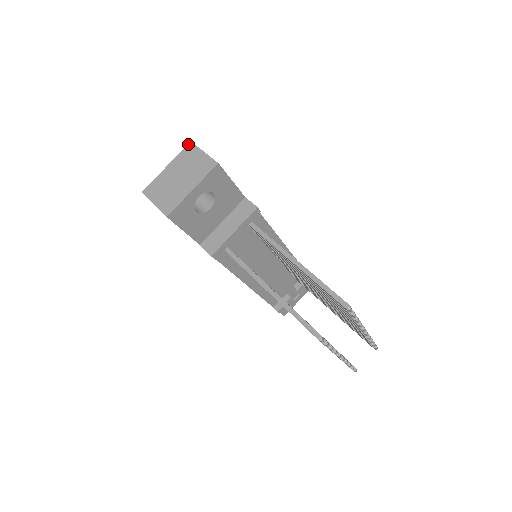
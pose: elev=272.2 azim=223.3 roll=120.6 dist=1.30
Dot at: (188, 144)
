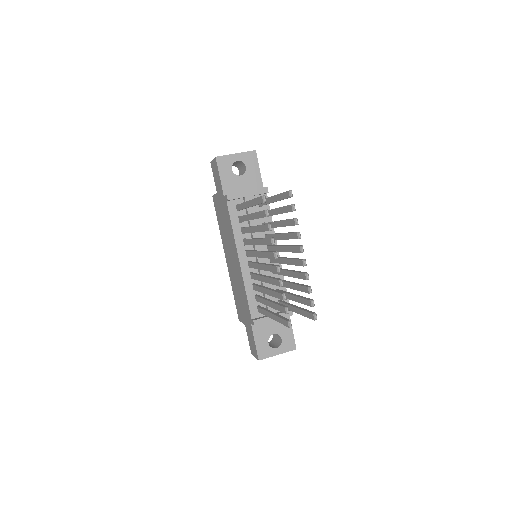
Dot at: occluded
